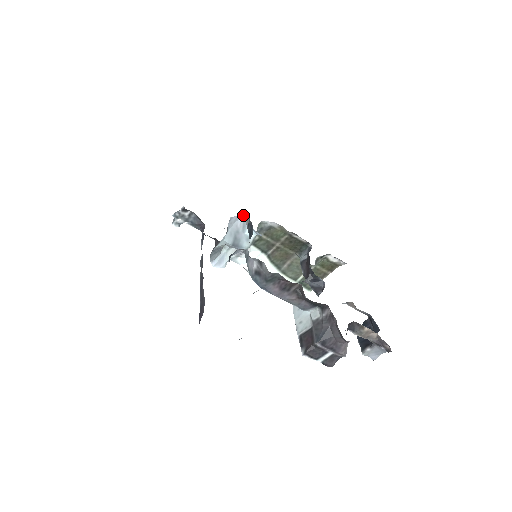
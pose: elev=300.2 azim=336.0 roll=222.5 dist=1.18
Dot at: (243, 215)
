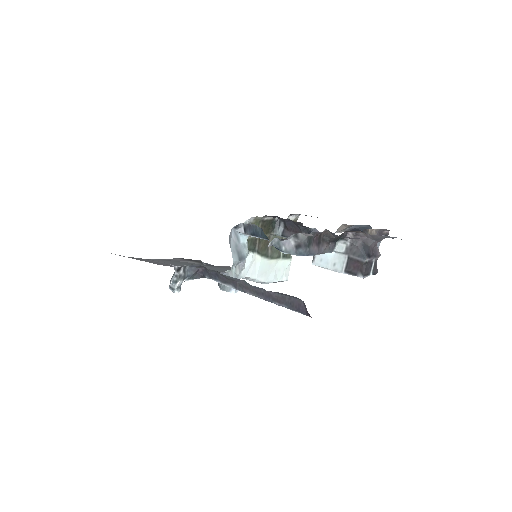
Dot at: (233, 227)
